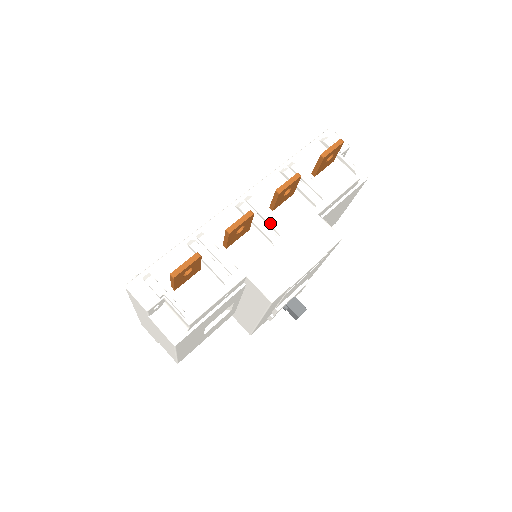
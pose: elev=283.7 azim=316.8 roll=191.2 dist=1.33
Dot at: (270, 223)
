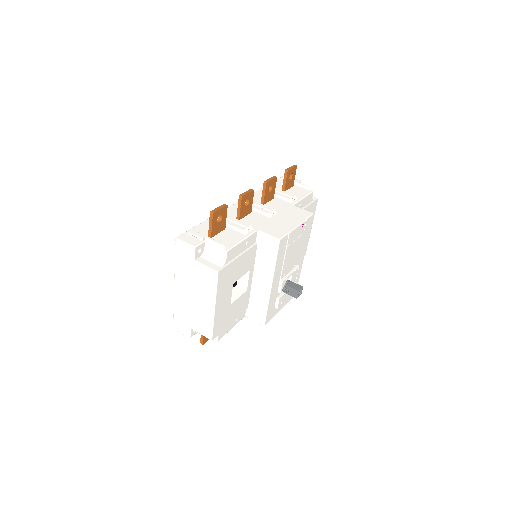
Dot at: (264, 207)
